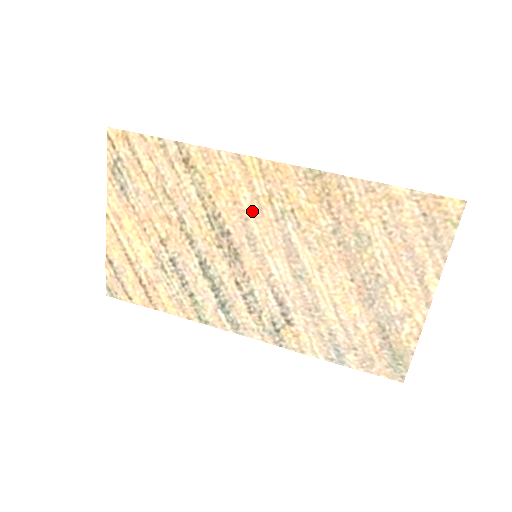
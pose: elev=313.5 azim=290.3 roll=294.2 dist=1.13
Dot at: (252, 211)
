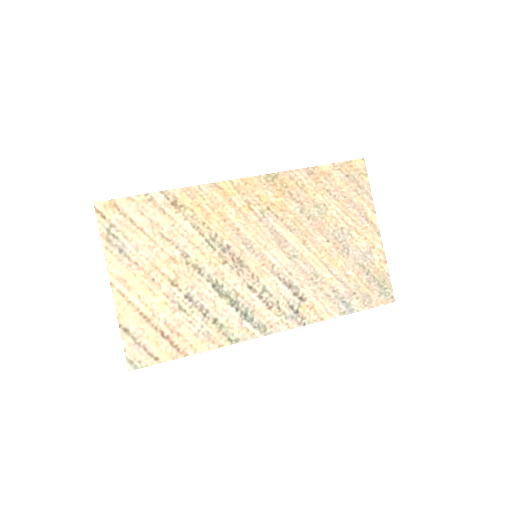
Dot at: (240, 221)
